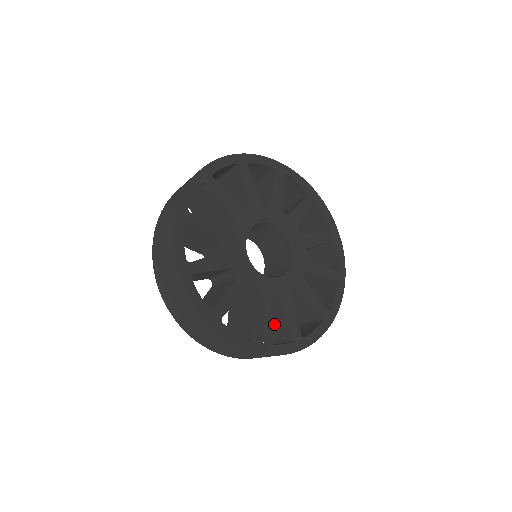
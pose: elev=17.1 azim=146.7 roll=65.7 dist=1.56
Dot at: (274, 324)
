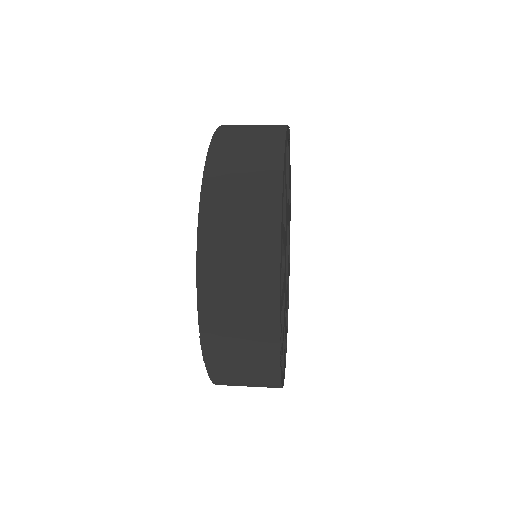
Dot at: occluded
